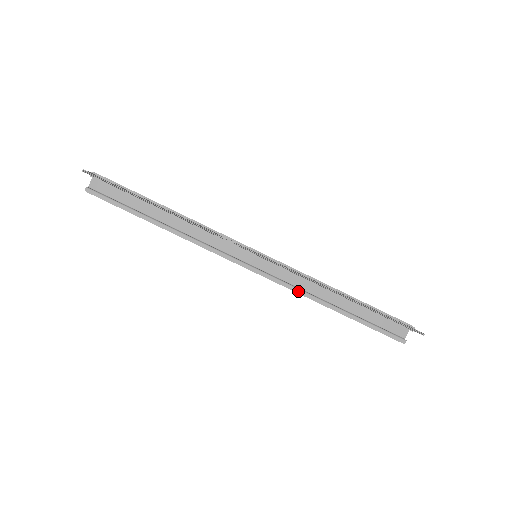
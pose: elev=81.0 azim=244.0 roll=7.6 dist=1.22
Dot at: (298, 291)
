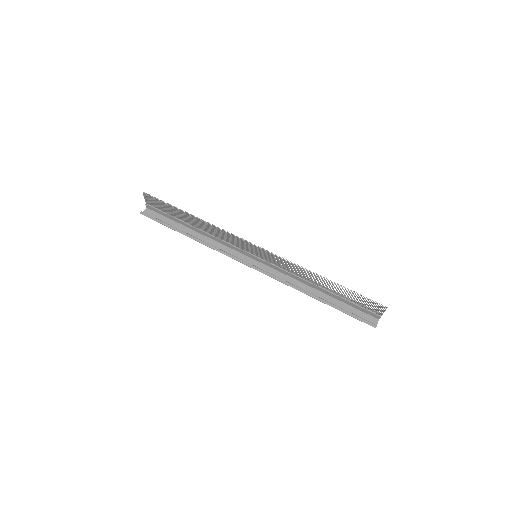
Dot at: (287, 284)
